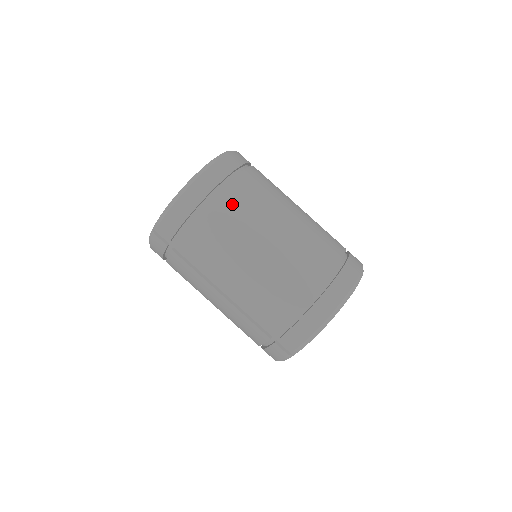
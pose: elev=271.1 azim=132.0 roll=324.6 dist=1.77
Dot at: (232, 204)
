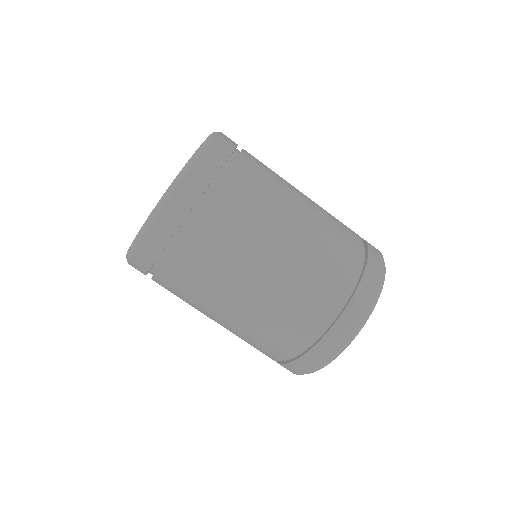
Dot at: (186, 268)
